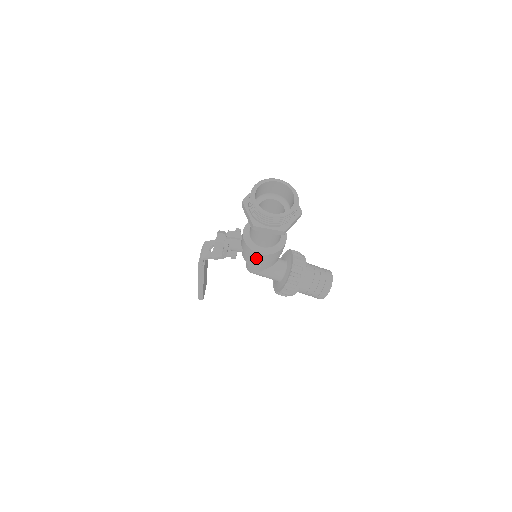
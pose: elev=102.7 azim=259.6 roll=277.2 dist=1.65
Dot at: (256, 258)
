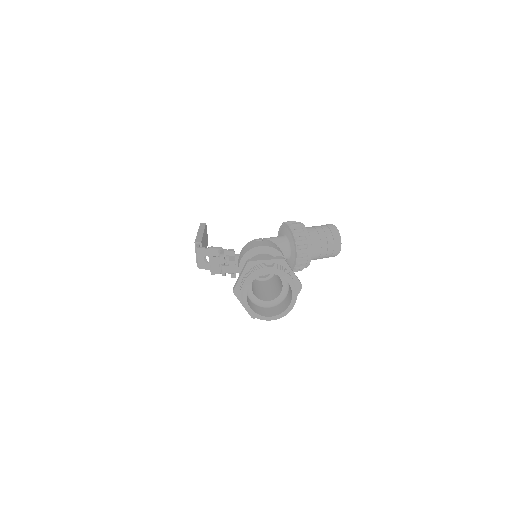
Dot at: occluded
